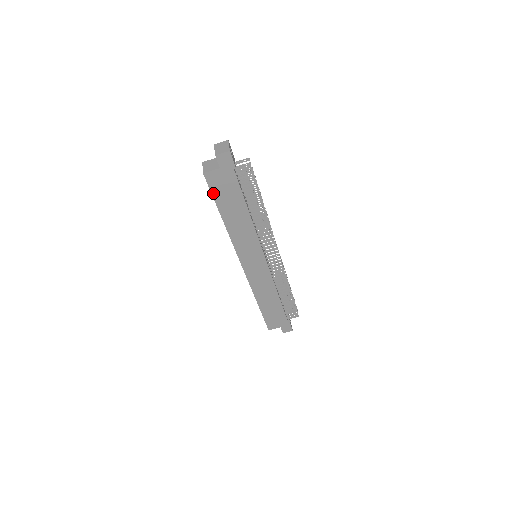
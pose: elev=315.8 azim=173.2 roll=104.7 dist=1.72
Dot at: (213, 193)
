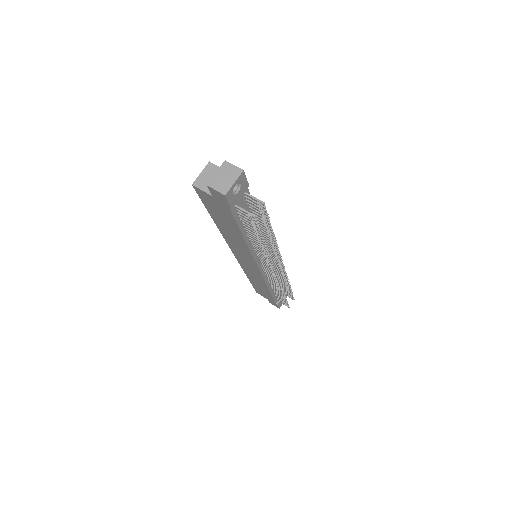
Dot at: (204, 203)
